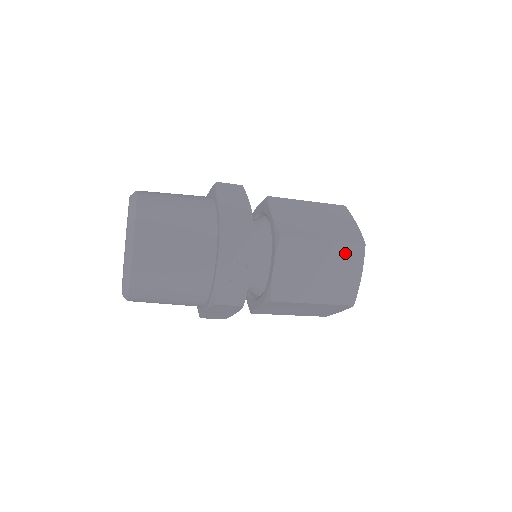
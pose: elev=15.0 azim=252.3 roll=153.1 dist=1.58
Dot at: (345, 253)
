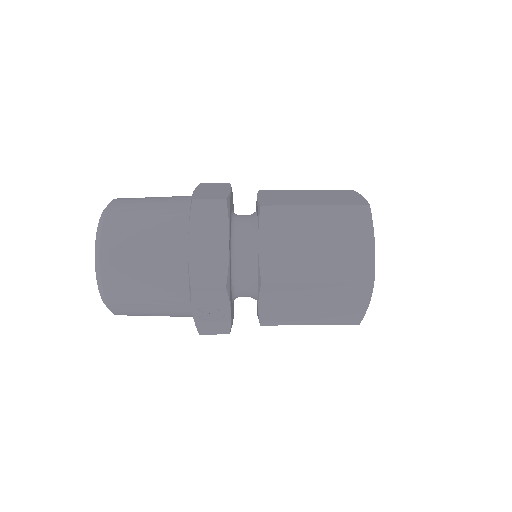
Dot at: (346, 290)
